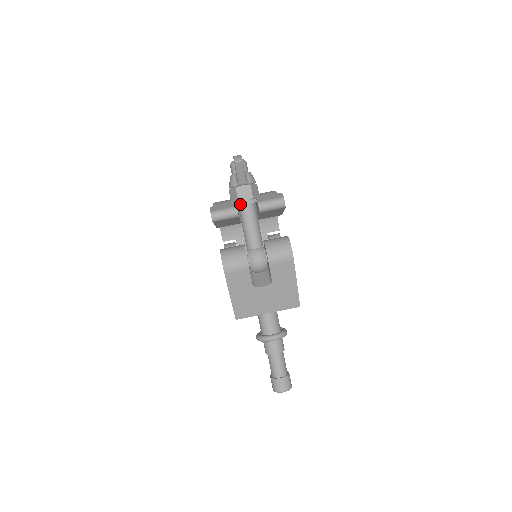
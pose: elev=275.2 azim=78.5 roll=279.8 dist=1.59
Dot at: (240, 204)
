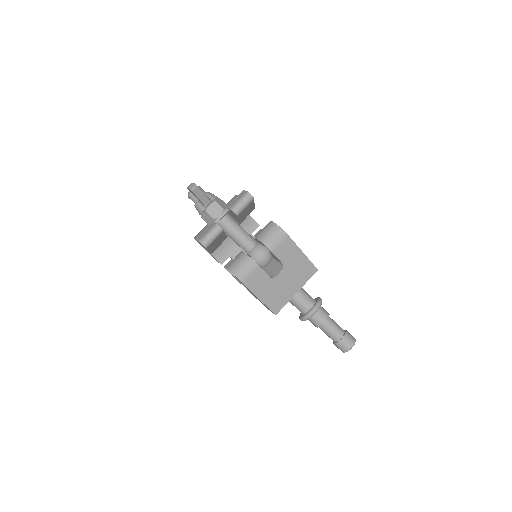
Dot at: (217, 221)
